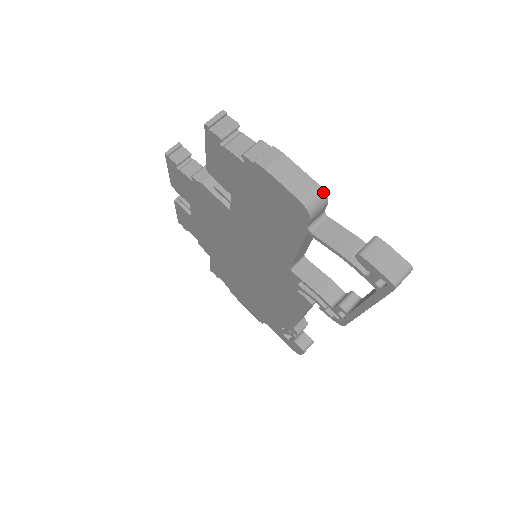
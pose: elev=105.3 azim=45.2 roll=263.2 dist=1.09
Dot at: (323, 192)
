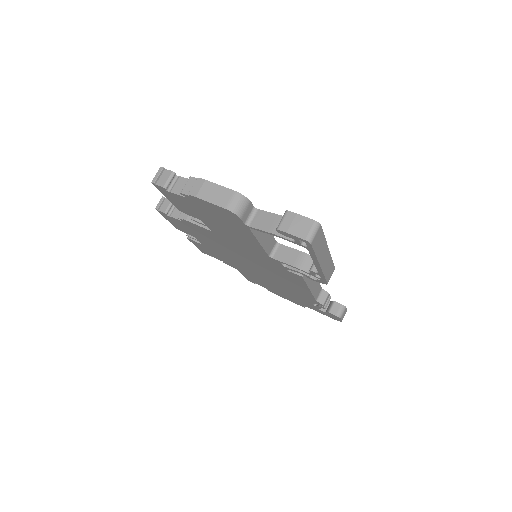
Dot at: (241, 195)
